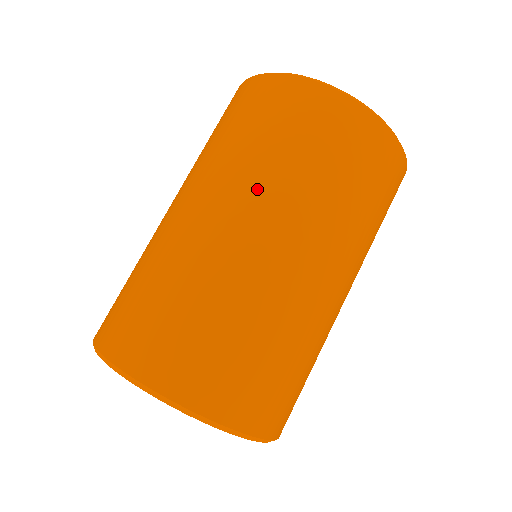
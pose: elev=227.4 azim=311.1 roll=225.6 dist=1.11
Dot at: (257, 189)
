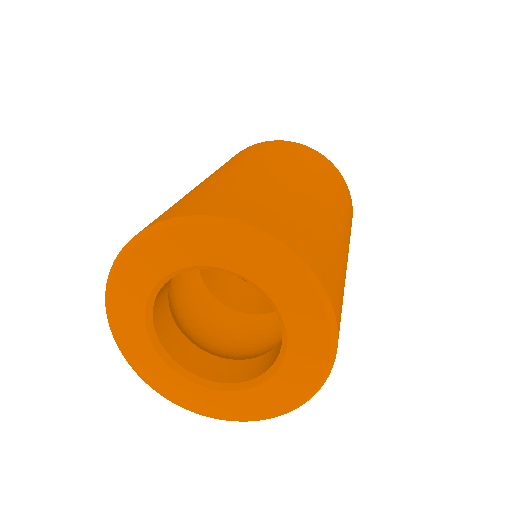
Dot at: (314, 178)
